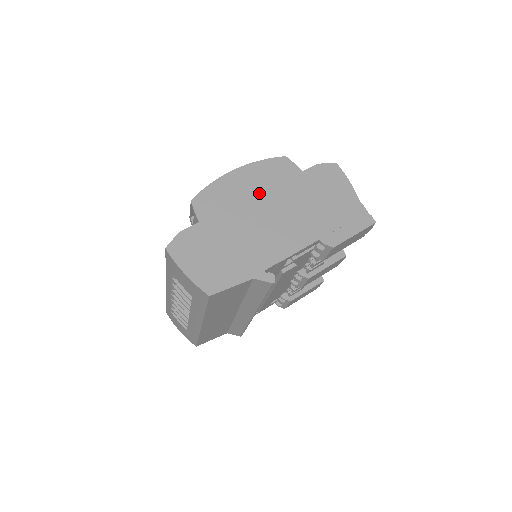
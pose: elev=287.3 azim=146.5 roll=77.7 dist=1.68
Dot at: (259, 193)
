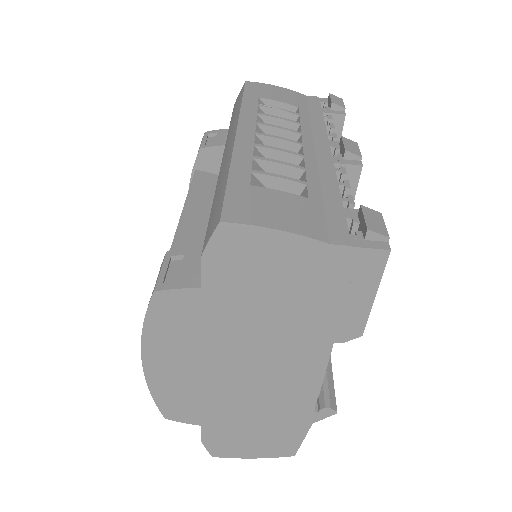
Dot at: (202, 360)
